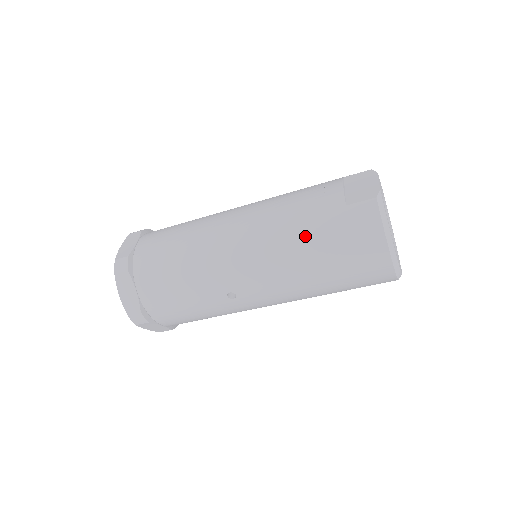
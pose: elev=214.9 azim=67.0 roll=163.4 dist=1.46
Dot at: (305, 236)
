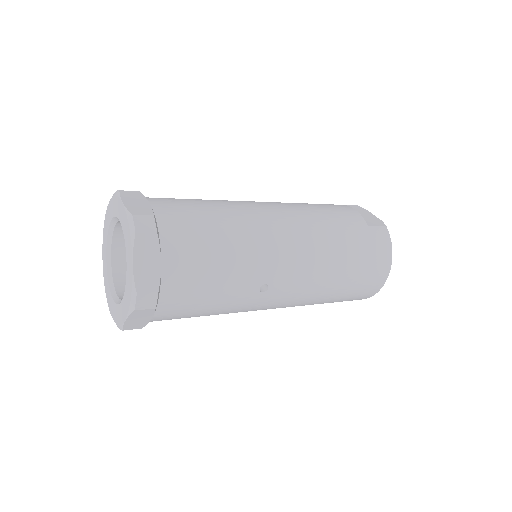
Dot at: (343, 242)
